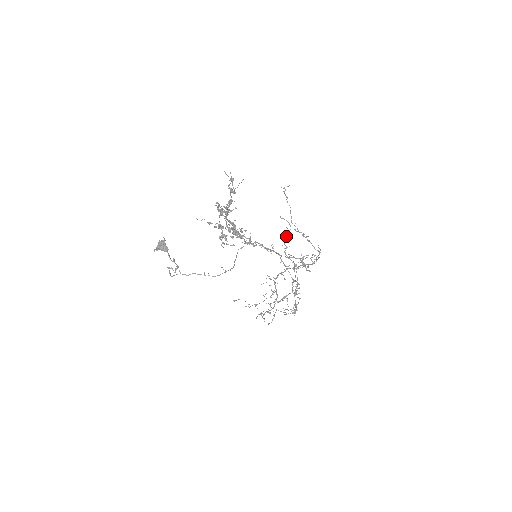
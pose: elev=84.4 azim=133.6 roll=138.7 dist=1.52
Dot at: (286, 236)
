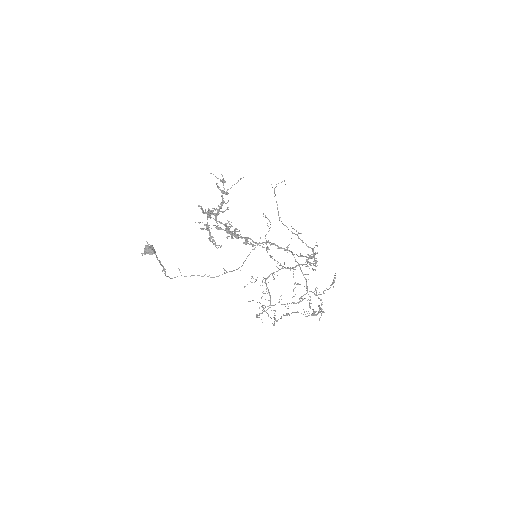
Dot at: (266, 234)
